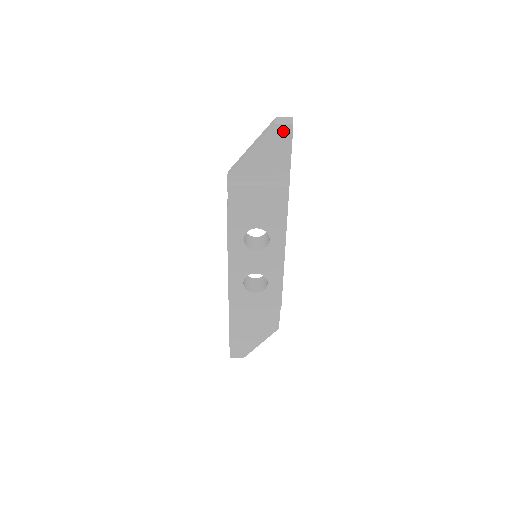
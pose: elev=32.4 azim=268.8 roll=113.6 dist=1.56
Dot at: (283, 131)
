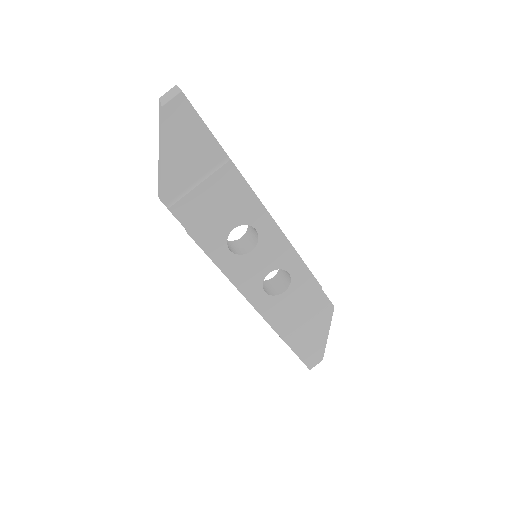
Dot at: (177, 107)
